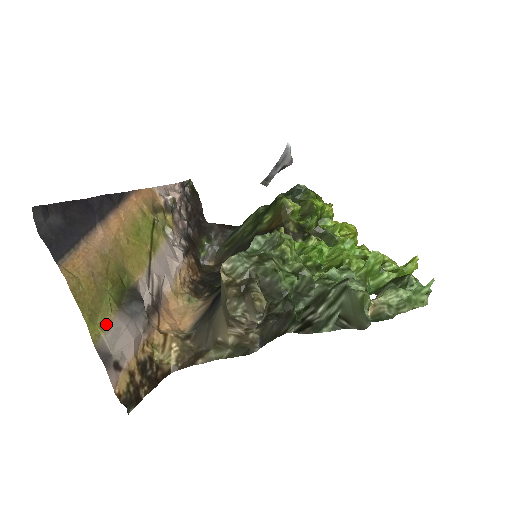
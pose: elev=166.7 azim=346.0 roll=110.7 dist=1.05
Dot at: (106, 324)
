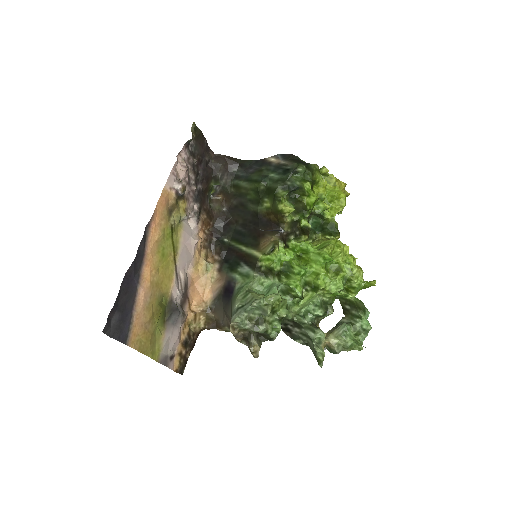
Dot at: (161, 345)
